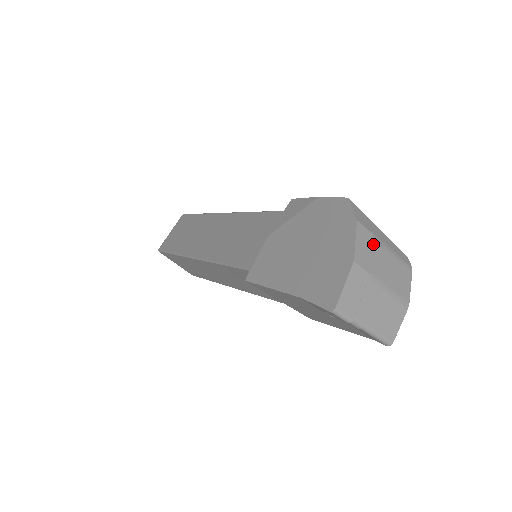
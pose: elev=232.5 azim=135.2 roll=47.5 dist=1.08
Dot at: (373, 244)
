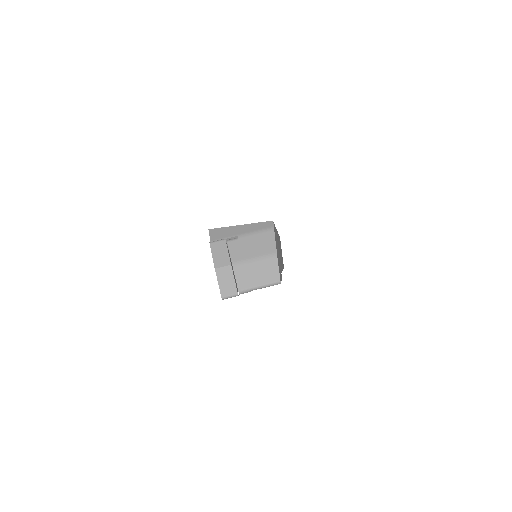
Dot at: (229, 245)
